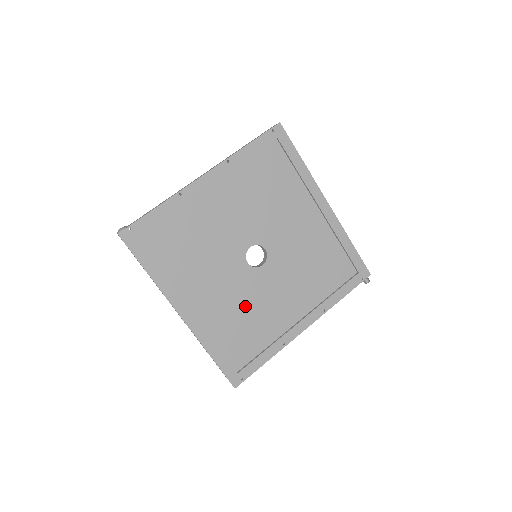
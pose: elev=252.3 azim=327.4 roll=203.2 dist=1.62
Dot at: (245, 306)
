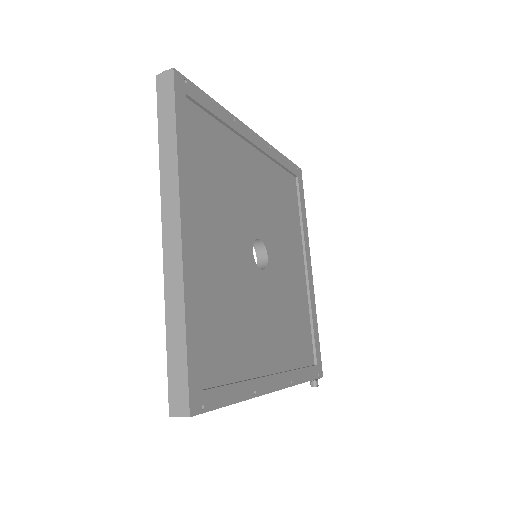
Dot at: (236, 298)
